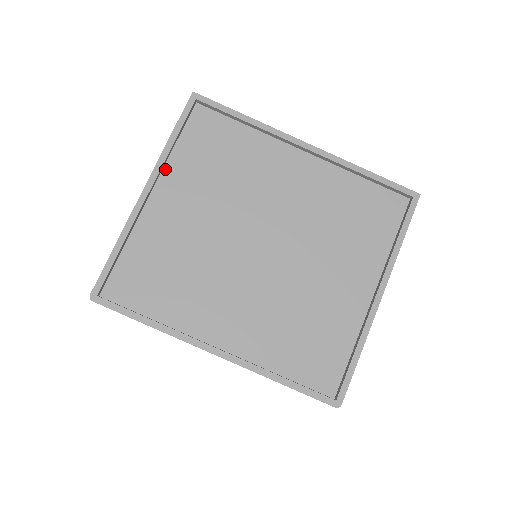
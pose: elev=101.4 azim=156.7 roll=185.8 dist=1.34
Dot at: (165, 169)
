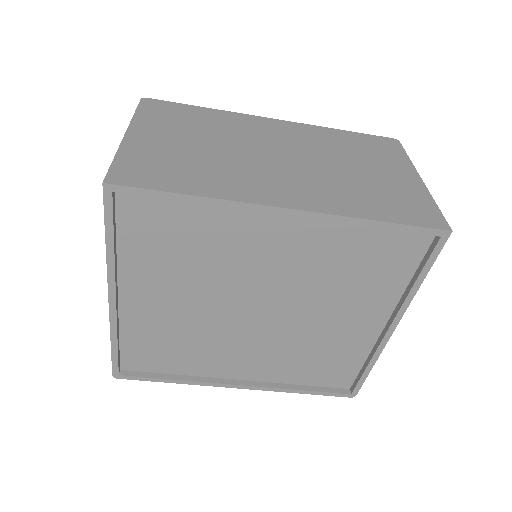
Dot at: (120, 270)
